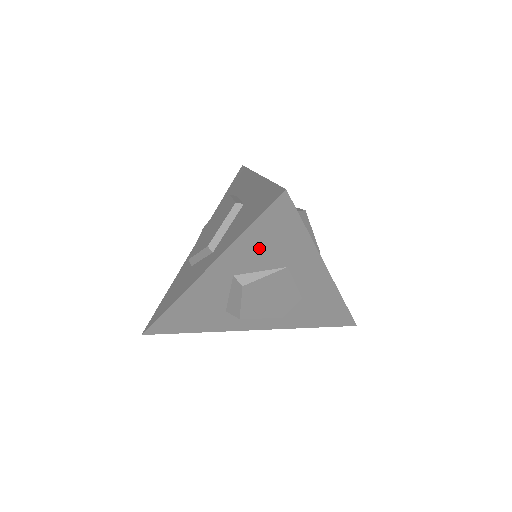
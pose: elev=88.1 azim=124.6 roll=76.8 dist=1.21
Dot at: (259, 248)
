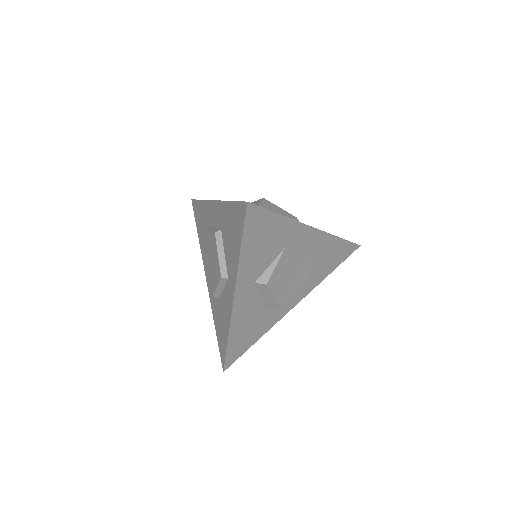
Dot at: (258, 251)
